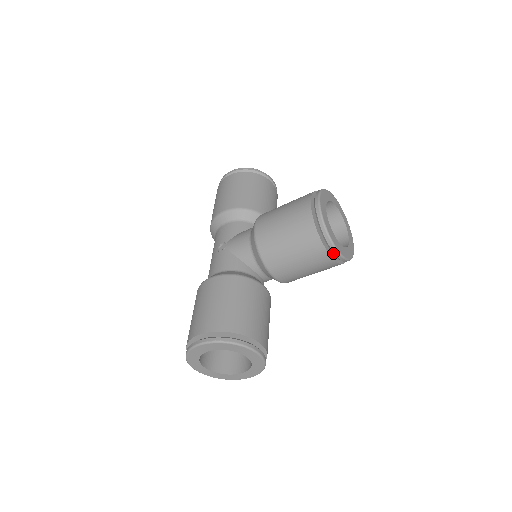
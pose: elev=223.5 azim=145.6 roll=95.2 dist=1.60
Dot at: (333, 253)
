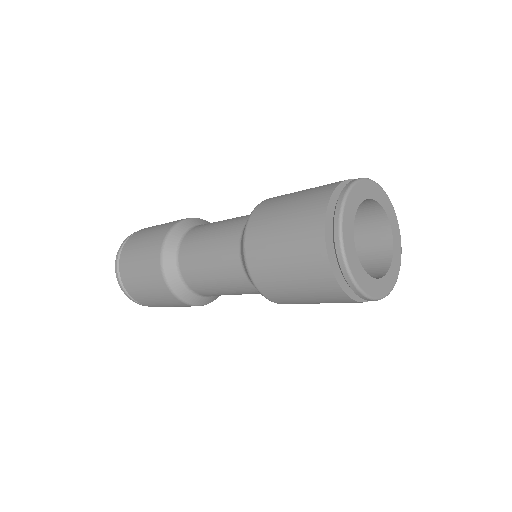
Dot at: occluded
